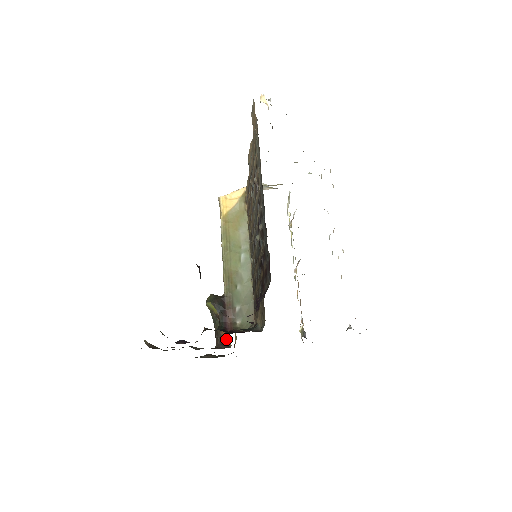
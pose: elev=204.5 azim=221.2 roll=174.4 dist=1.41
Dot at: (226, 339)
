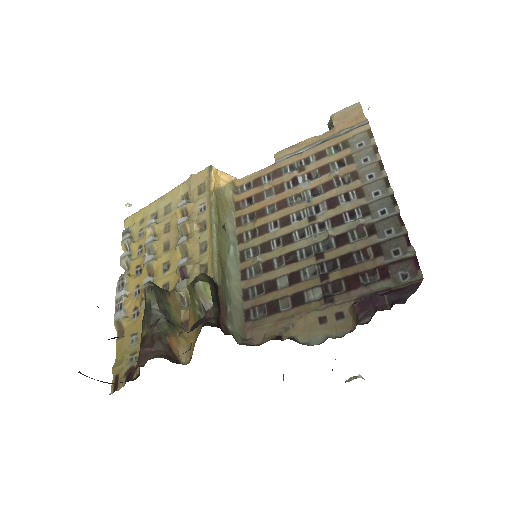
Dot at: (176, 350)
